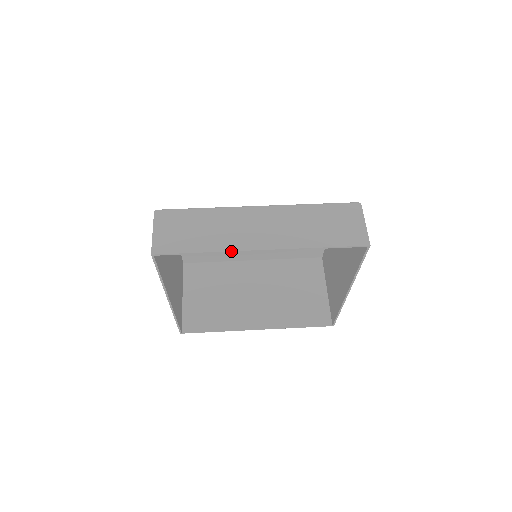
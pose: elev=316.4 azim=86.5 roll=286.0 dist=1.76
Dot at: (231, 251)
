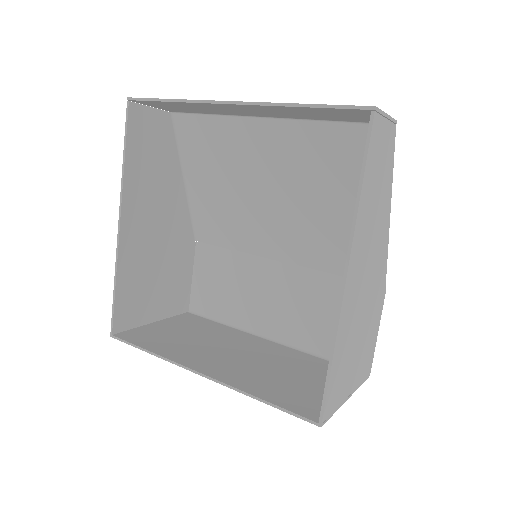
Dot at: (199, 100)
